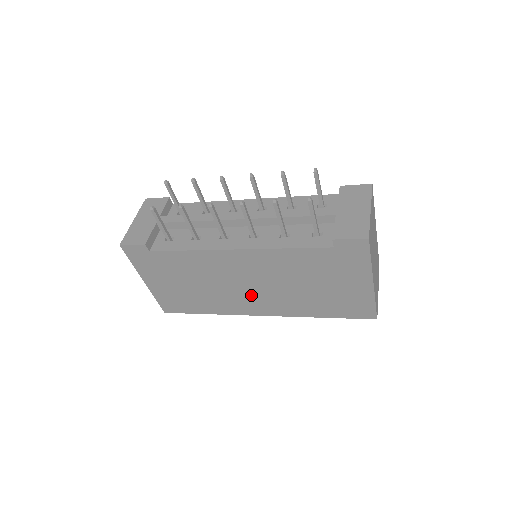
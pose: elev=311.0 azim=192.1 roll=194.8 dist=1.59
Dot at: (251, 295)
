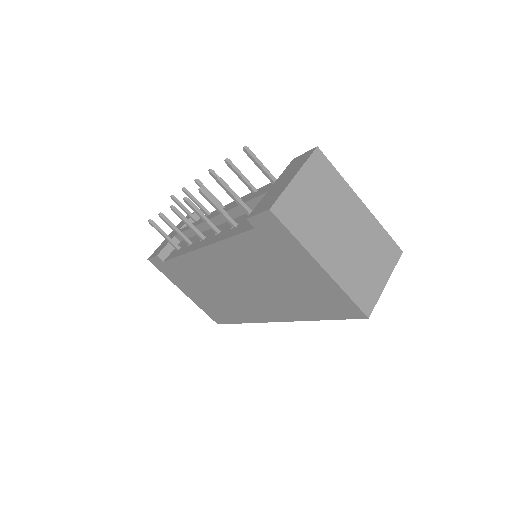
Dot at: (249, 298)
